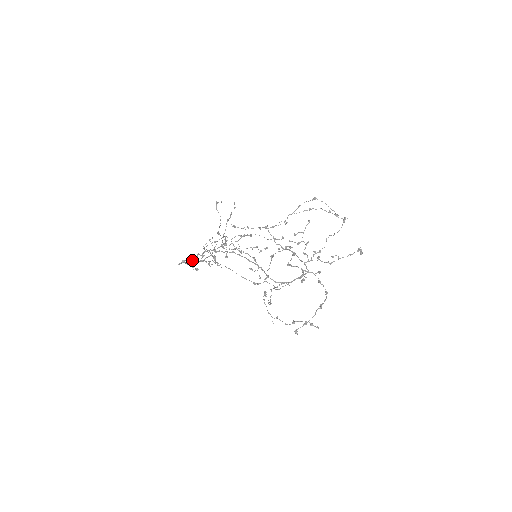
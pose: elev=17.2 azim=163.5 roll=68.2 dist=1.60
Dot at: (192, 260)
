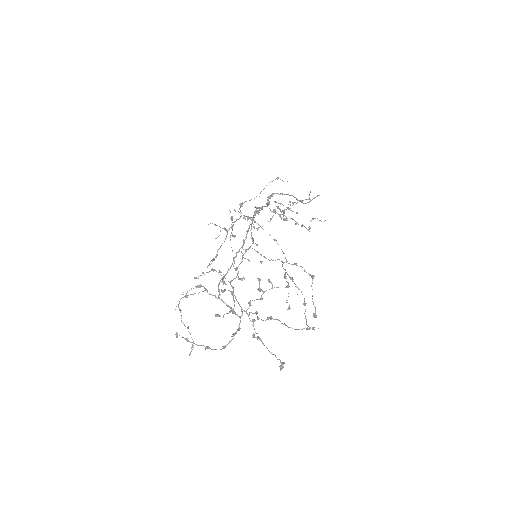
Dot at: (269, 202)
